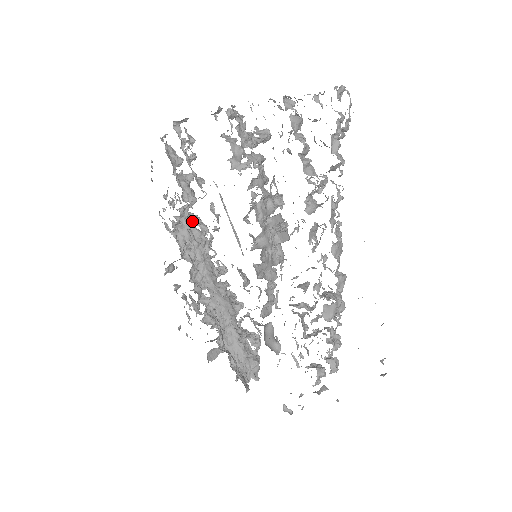
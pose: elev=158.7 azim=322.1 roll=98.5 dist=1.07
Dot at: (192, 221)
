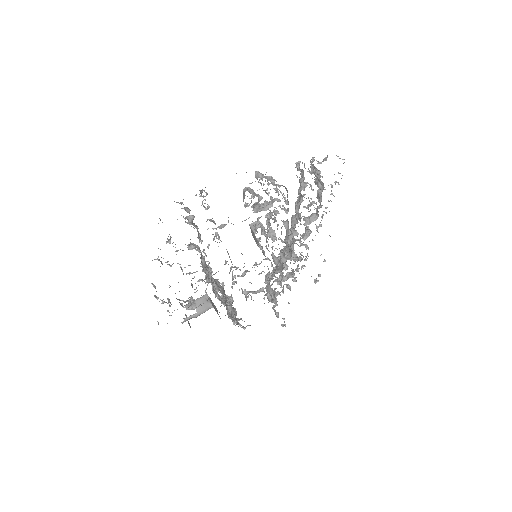
Dot at: occluded
